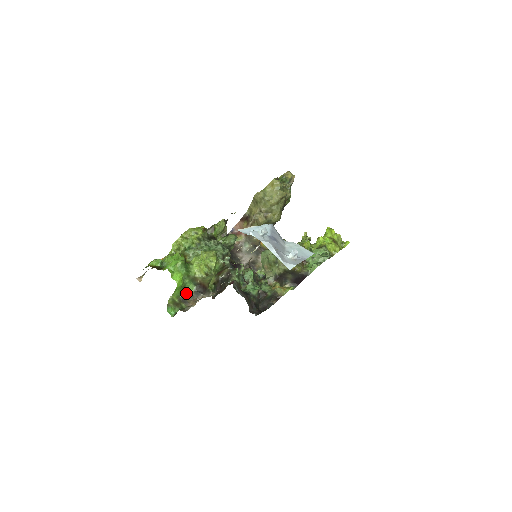
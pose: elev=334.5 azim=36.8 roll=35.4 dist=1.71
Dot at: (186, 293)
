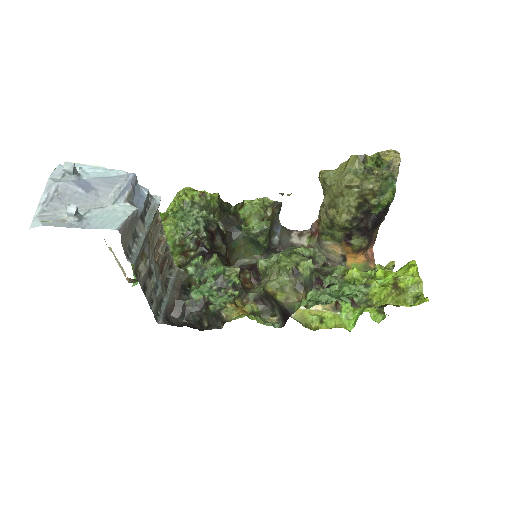
Dot at: occluded
